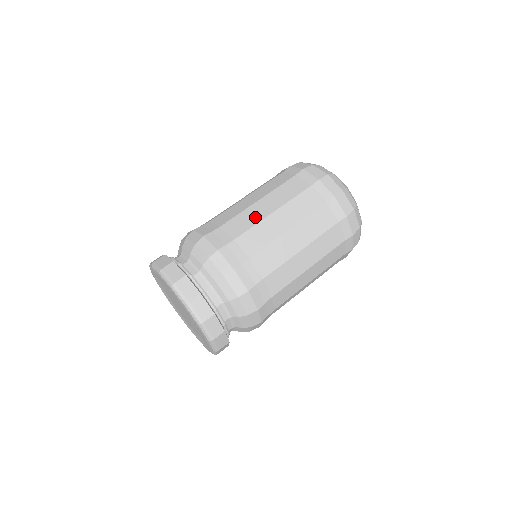
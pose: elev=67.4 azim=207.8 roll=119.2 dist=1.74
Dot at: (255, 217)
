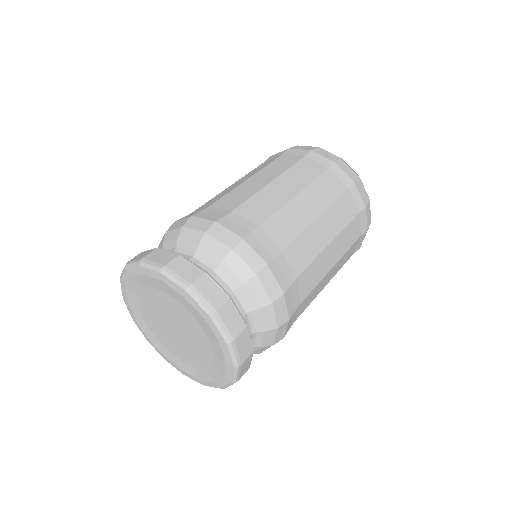
Dot at: (275, 200)
